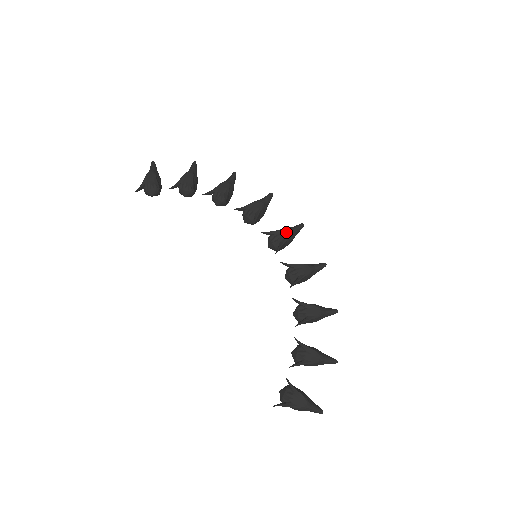
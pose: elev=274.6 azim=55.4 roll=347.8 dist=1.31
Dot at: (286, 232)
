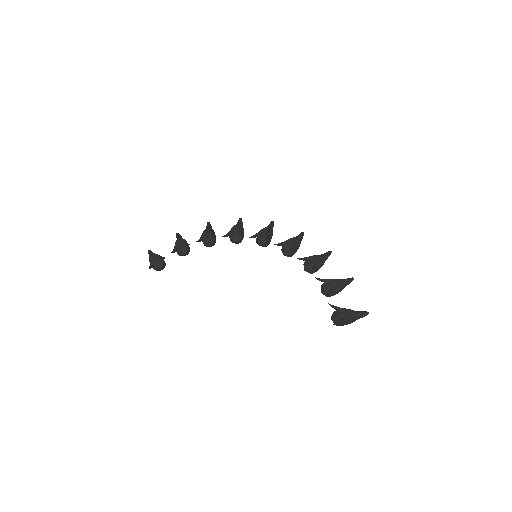
Dot at: (265, 230)
